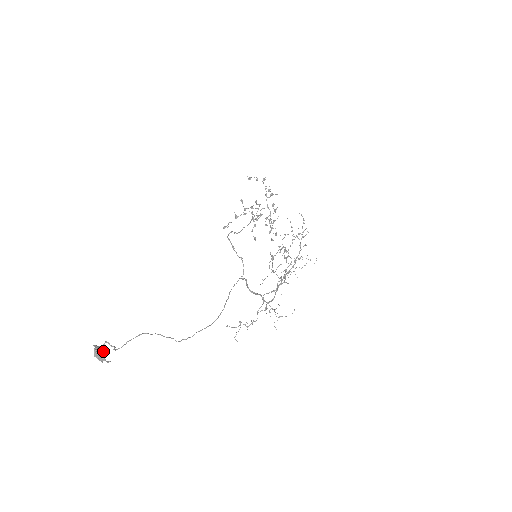
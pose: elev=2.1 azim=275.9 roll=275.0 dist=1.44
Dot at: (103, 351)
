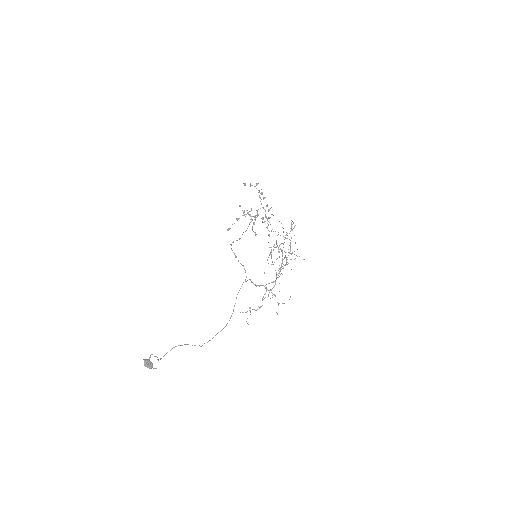
Dot at: (150, 362)
